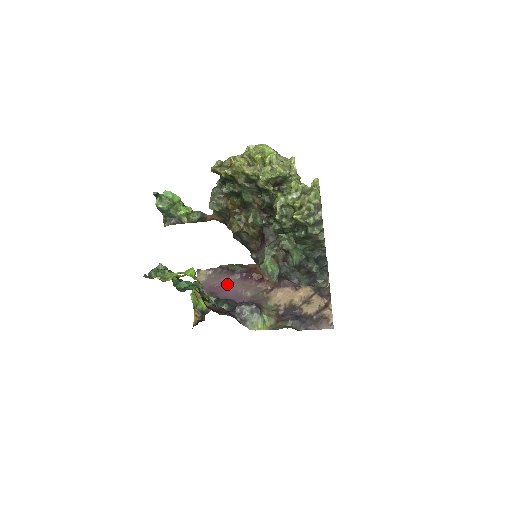
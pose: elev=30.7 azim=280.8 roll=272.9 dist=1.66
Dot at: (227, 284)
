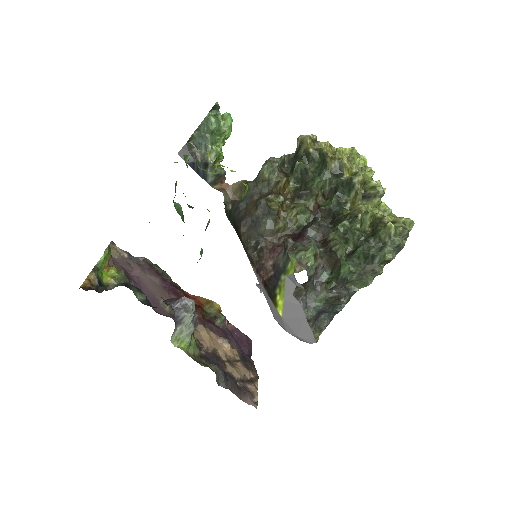
Dot at: (145, 280)
